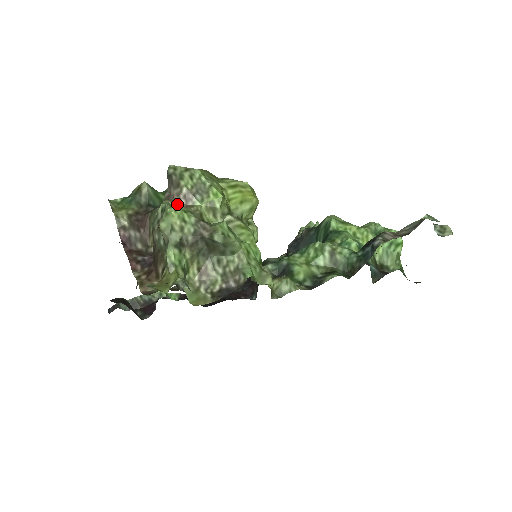
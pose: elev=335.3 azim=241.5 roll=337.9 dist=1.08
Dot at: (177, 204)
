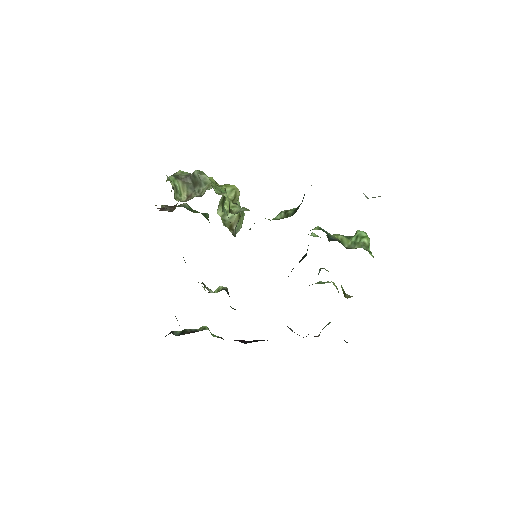
Dot at: occluded
